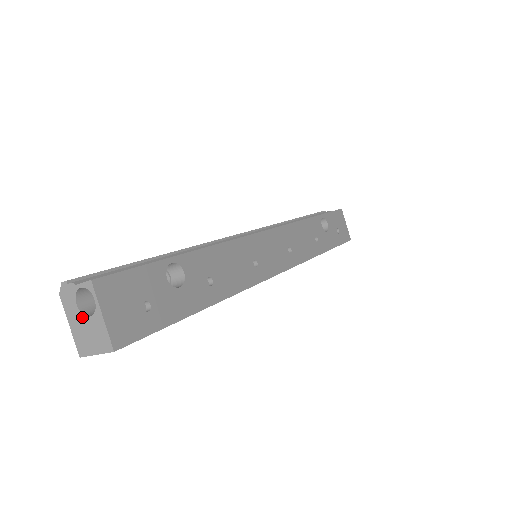
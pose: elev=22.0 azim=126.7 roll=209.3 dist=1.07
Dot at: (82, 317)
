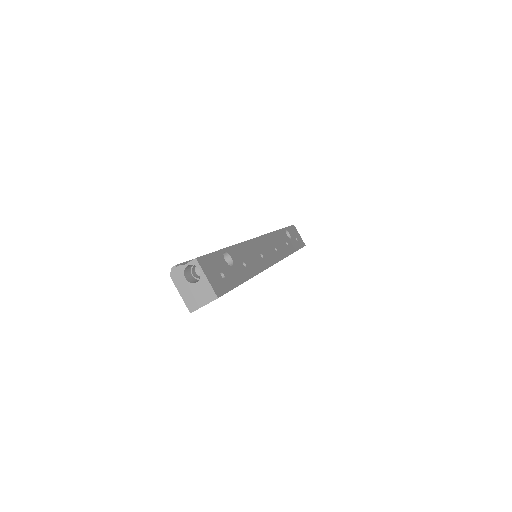
Dot at: (190, 285)
